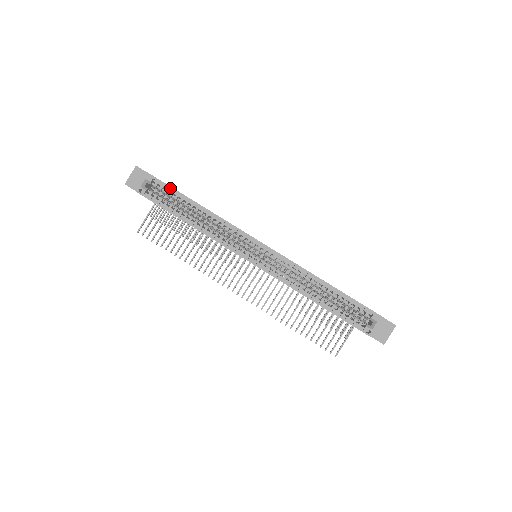
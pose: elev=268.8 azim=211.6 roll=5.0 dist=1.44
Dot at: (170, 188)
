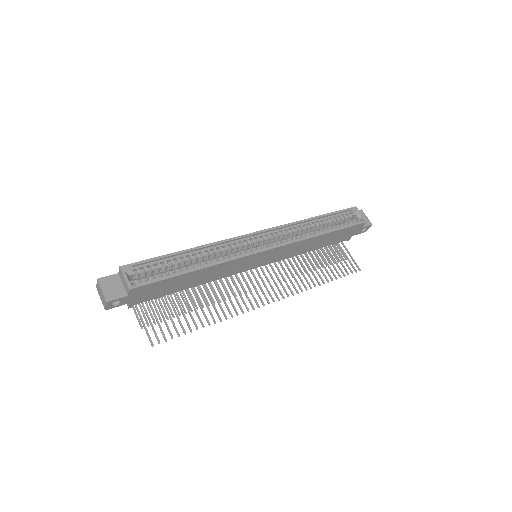
Dot at: (154, 259)
